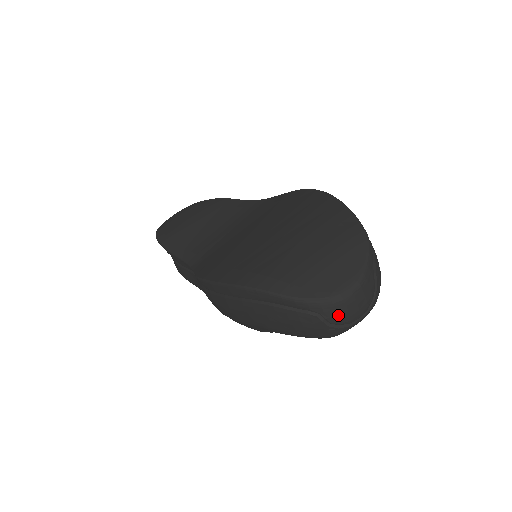
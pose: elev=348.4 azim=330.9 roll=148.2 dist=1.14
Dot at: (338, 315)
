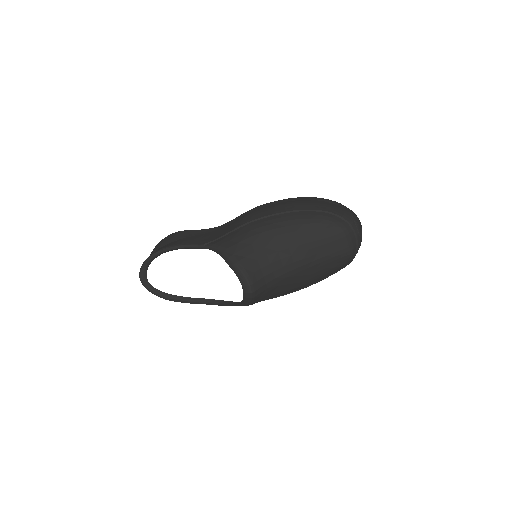
Dot at: (356, 218)
